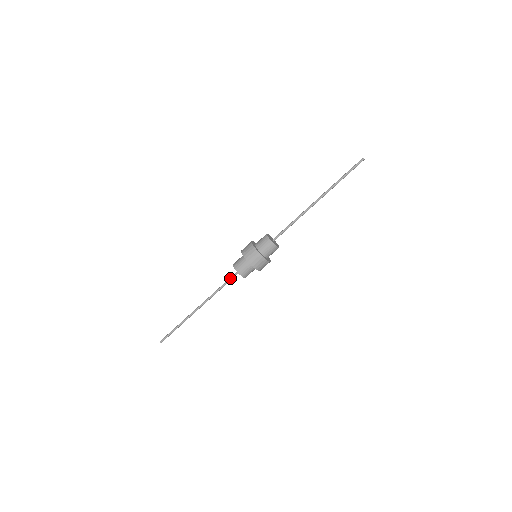
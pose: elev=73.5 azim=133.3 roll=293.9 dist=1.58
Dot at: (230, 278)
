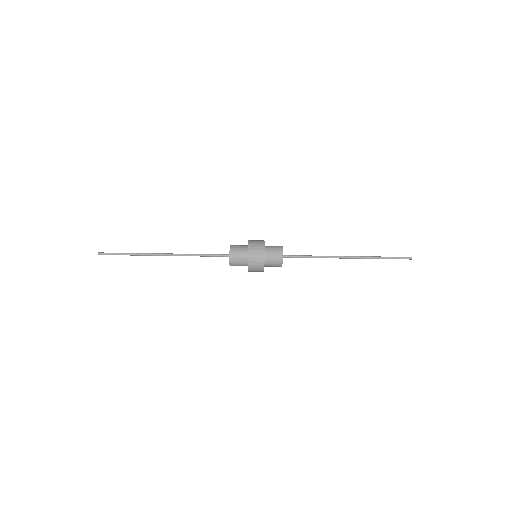
Dot at: (216, 254)
